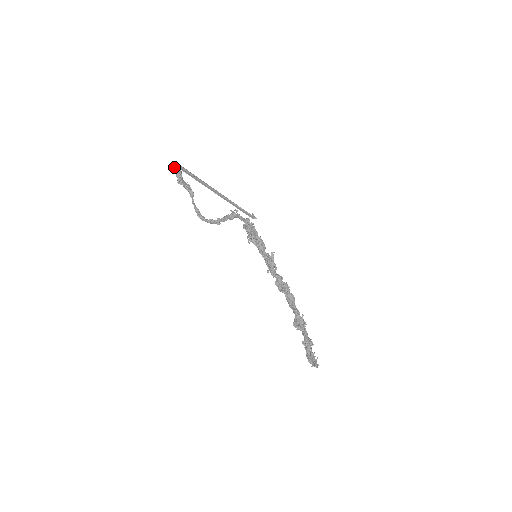
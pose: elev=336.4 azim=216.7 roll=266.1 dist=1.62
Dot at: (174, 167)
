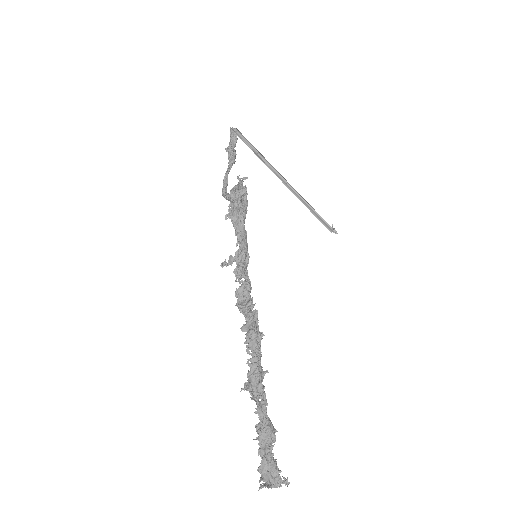
Dot at: (230, 131)
